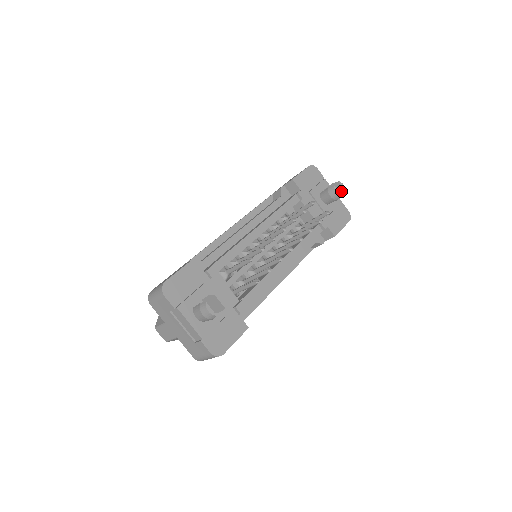
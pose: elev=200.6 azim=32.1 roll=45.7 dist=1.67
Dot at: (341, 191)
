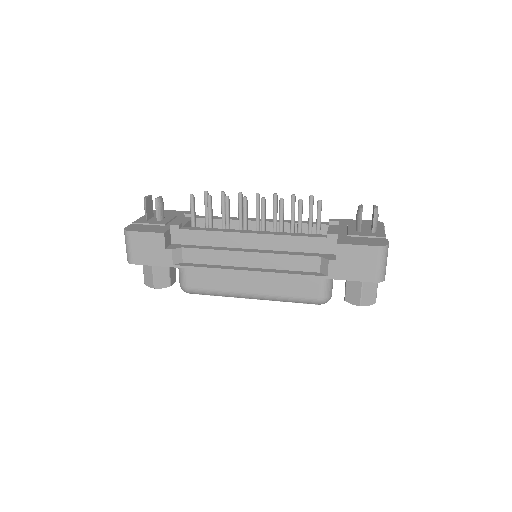
Dot at: (374, 213)
